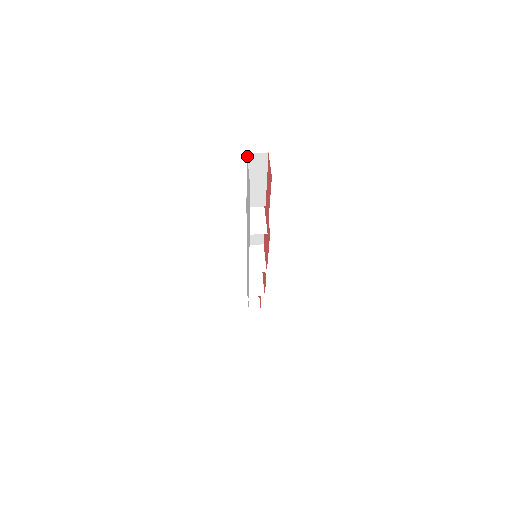
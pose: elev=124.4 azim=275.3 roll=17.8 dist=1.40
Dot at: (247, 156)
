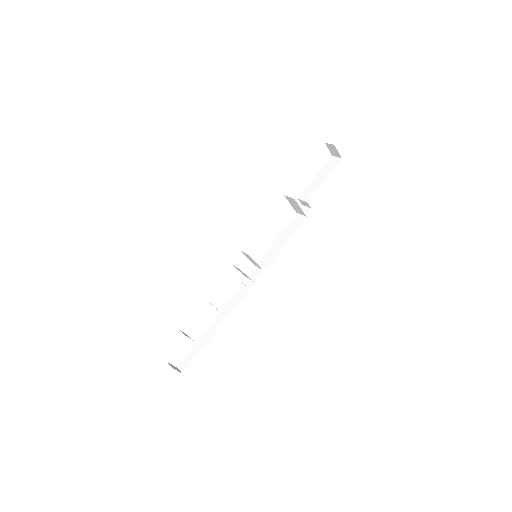
Dot at: (331, 158)
